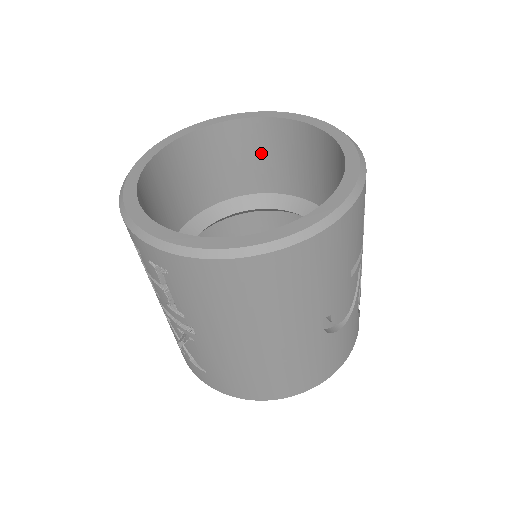
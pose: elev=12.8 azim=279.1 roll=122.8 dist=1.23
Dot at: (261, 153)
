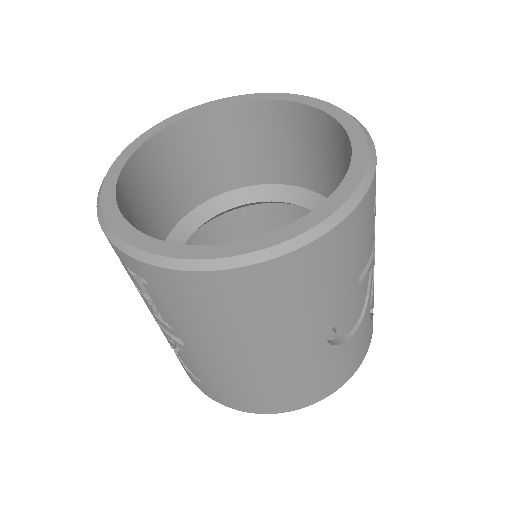
Dot at: (262, 140)
